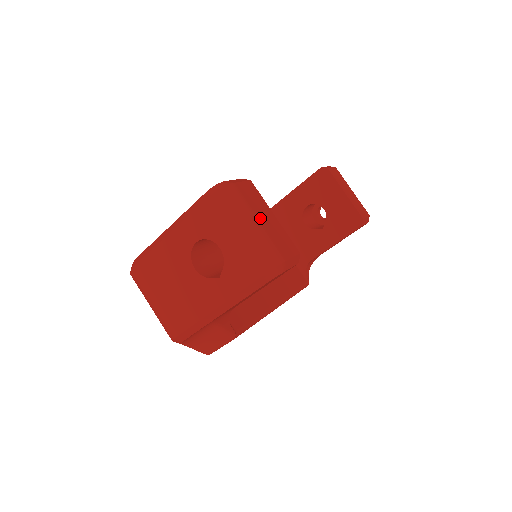
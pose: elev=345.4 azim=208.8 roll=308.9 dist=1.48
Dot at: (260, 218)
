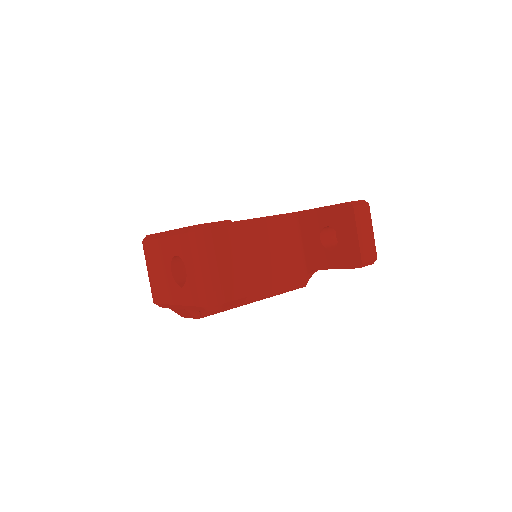
Dot at: (221, 263)
